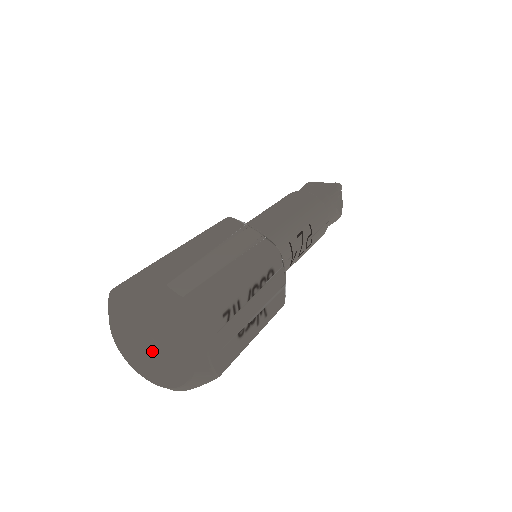
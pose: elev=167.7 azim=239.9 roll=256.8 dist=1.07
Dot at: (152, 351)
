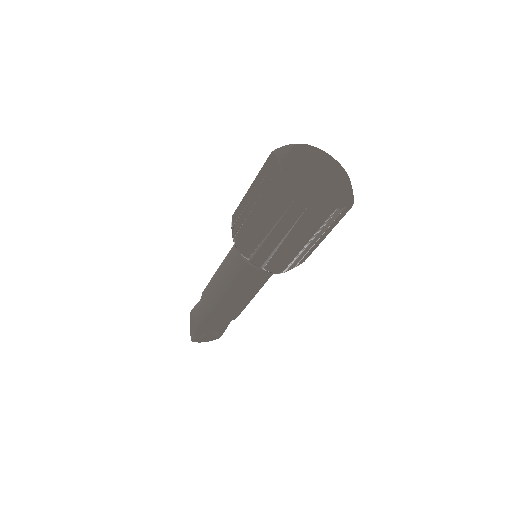
Dot at: (323, 172)
